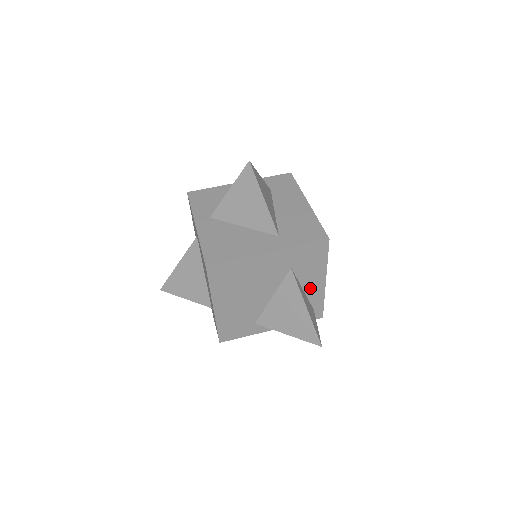
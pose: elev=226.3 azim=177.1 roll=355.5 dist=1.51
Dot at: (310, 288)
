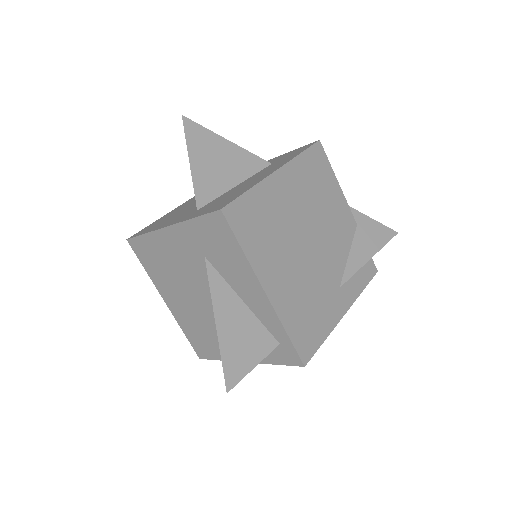
Dot at: (250, 299)
